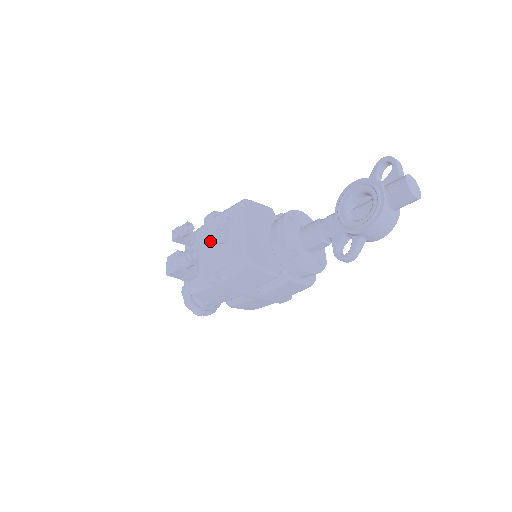
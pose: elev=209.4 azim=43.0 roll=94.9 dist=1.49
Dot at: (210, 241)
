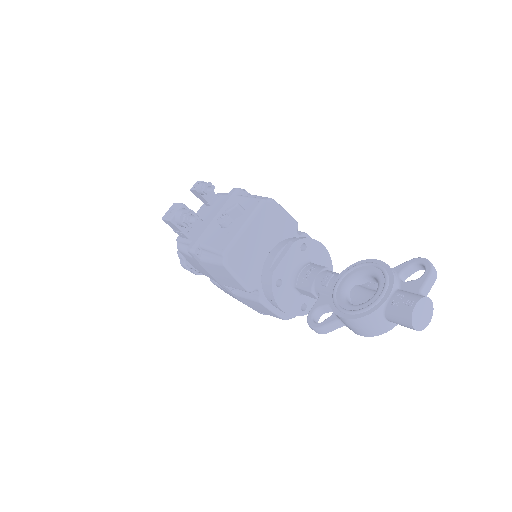
Dot at: (217, 215)
